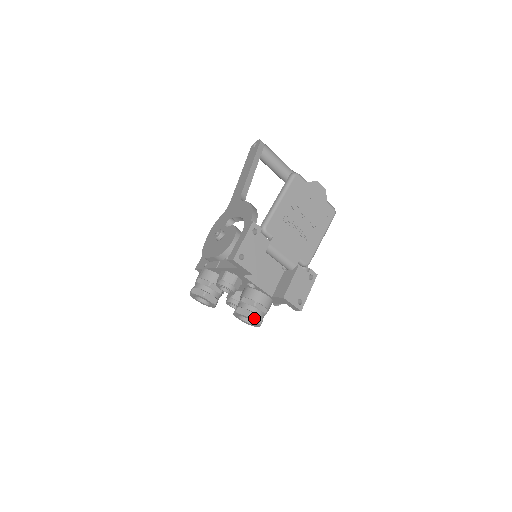
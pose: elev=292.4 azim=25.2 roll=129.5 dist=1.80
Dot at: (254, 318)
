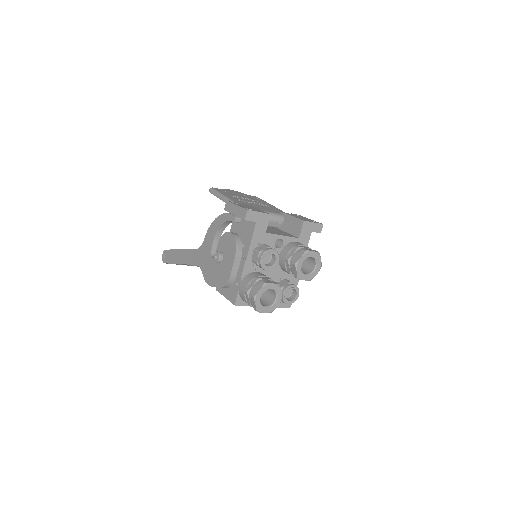
Dot at: (310, 251)
